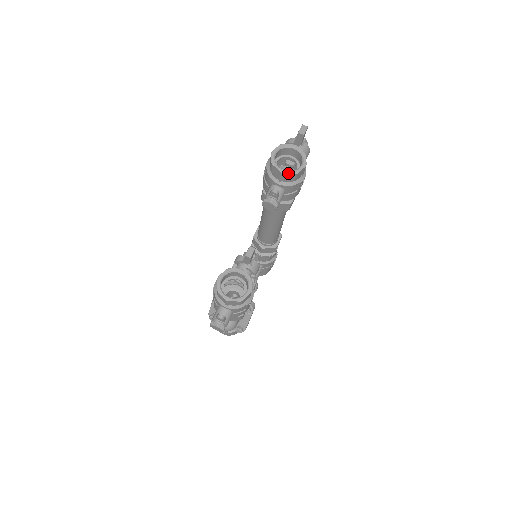
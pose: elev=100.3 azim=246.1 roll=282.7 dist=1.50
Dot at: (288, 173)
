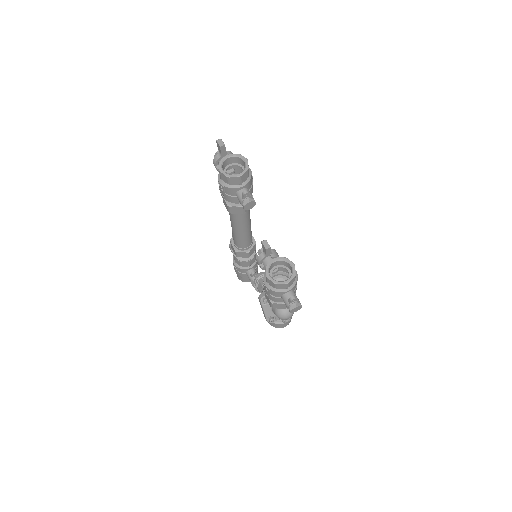
Dot at: (243, 173)
